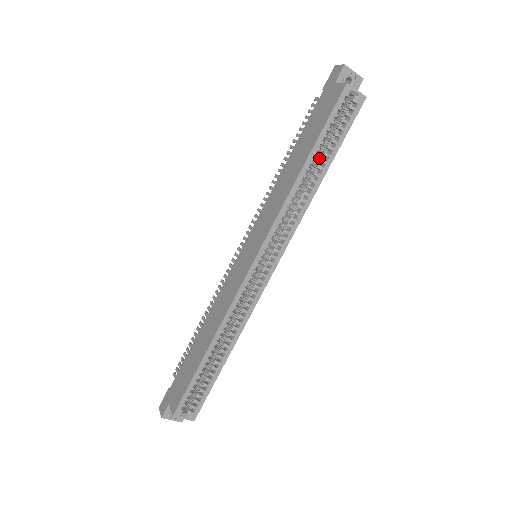
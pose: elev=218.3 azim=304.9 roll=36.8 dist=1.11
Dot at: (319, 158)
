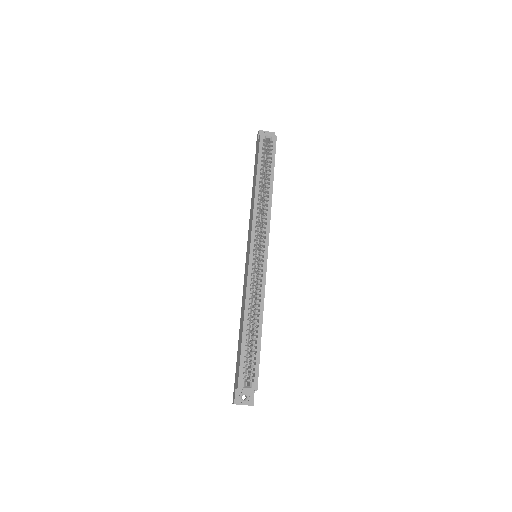
Dot at: (266, 178)
